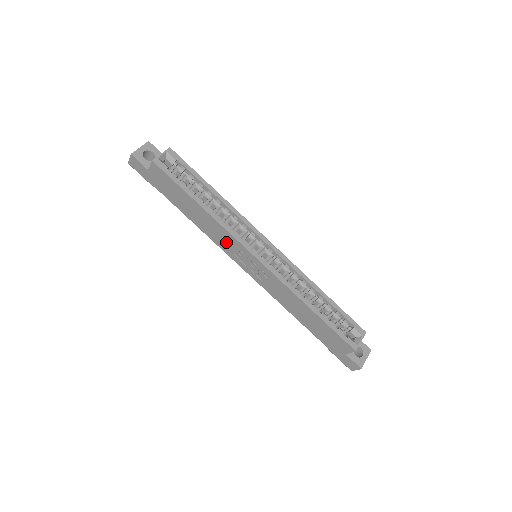
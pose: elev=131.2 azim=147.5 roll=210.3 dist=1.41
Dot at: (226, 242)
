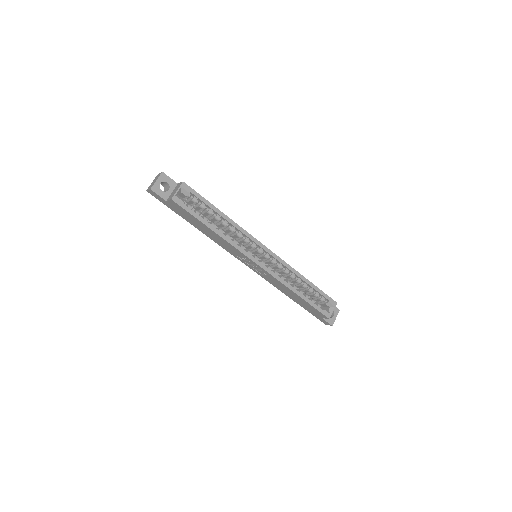
Dot at: (233, 251)
